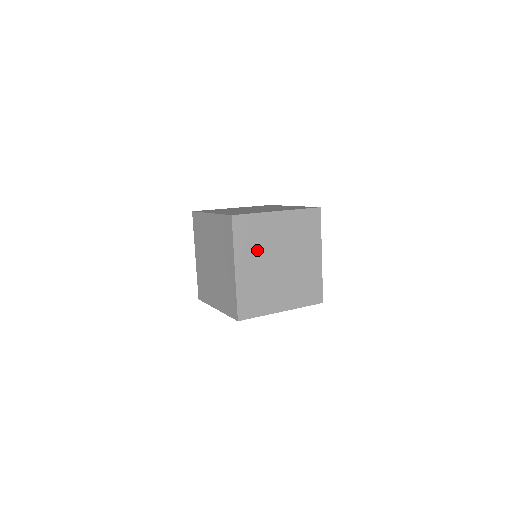
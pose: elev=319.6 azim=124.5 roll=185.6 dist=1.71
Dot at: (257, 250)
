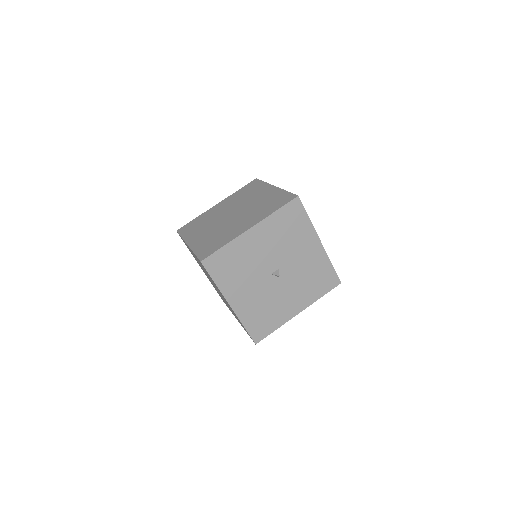
Dot at: occluded
